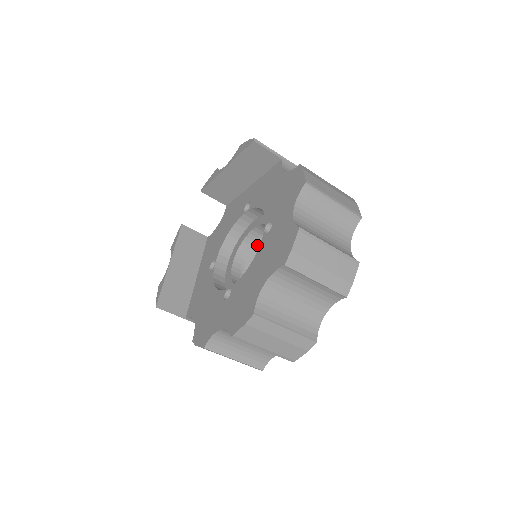
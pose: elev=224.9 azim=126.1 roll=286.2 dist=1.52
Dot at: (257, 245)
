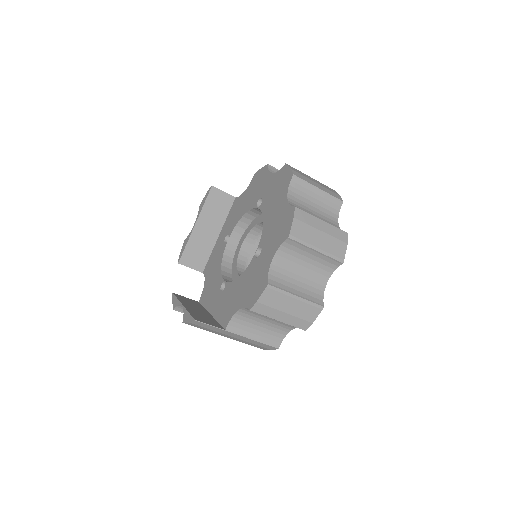
Dot at: occluded
